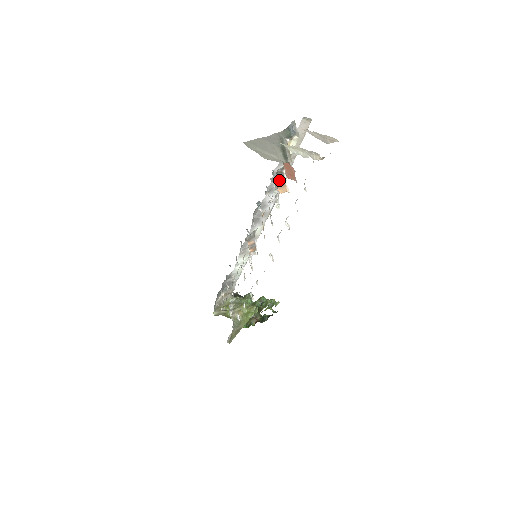
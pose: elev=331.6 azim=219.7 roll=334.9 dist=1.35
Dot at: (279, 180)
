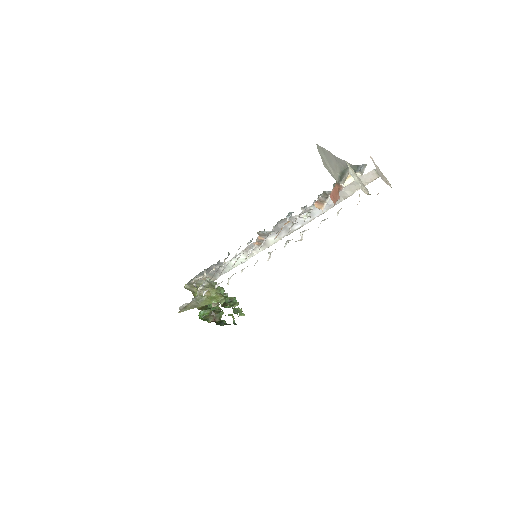
Dot at: (321, 198)
